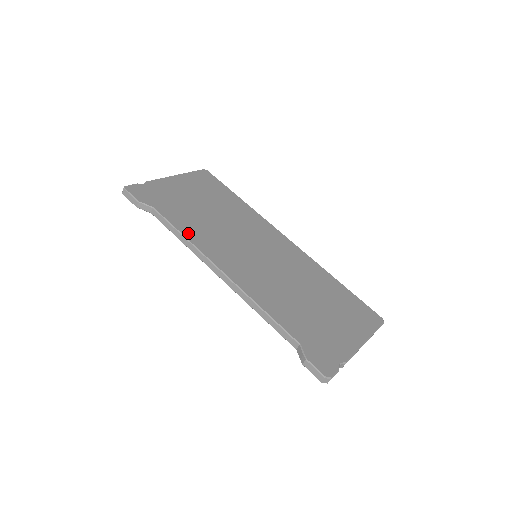
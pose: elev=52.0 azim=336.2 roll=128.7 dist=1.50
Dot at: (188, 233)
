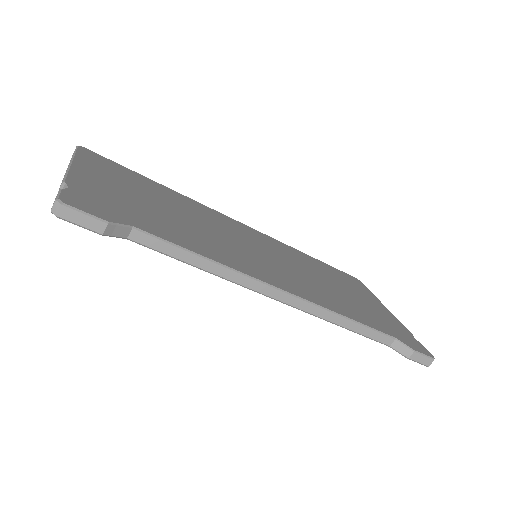
Dot at: (205, 253)
